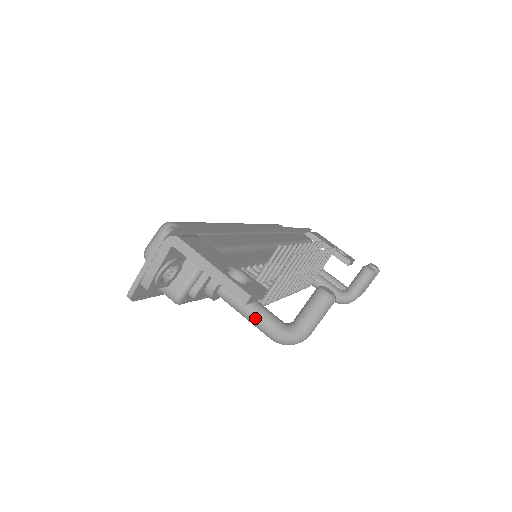
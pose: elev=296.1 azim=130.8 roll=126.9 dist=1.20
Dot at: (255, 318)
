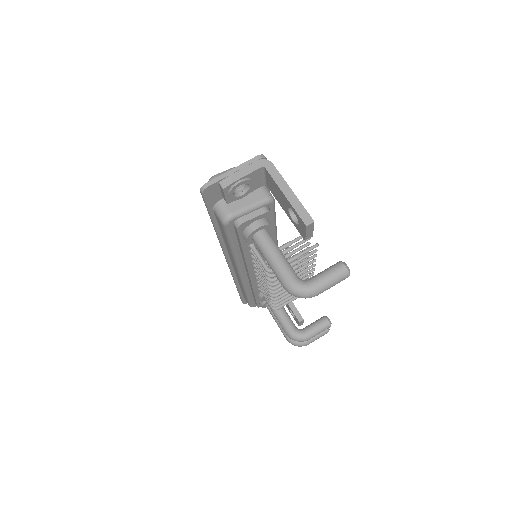
Dot at: (280, 263)
